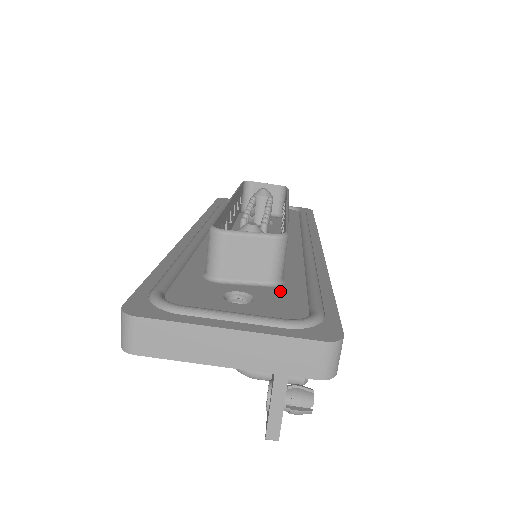
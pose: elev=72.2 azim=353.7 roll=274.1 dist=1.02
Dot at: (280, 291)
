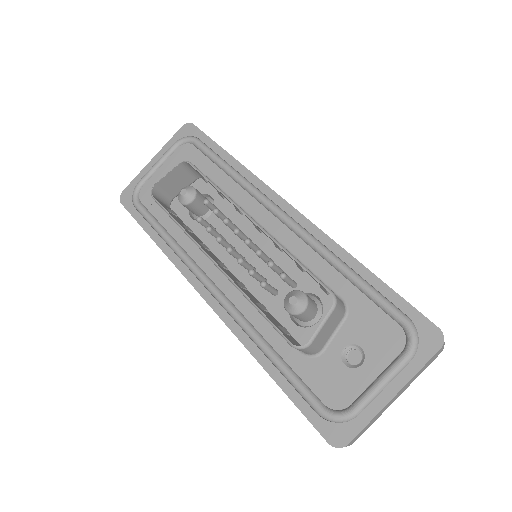
Dot at: (357, 317)
